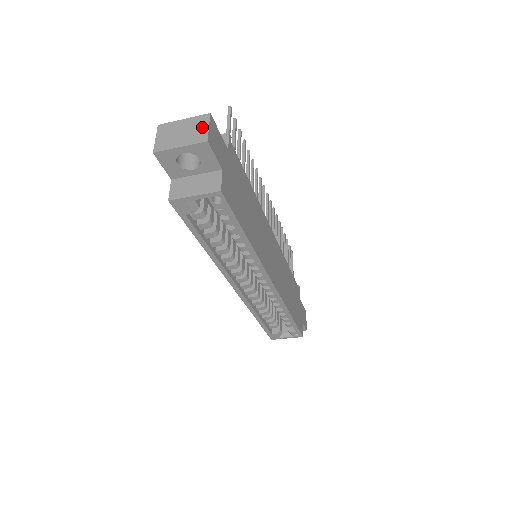
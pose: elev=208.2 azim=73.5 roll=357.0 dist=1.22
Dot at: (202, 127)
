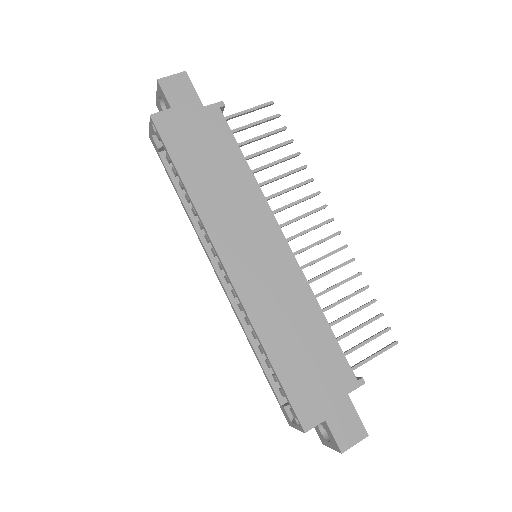
Dot at: (172, 78)
